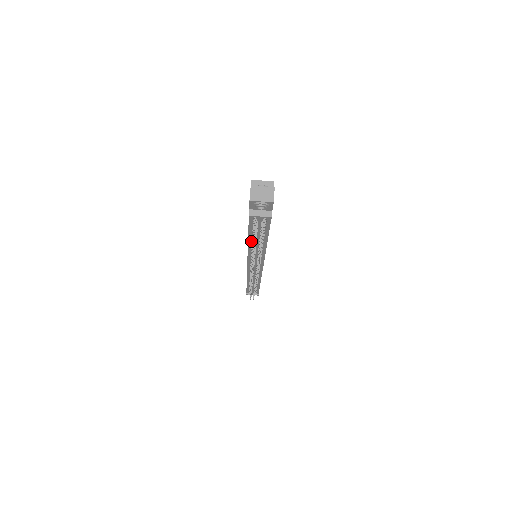
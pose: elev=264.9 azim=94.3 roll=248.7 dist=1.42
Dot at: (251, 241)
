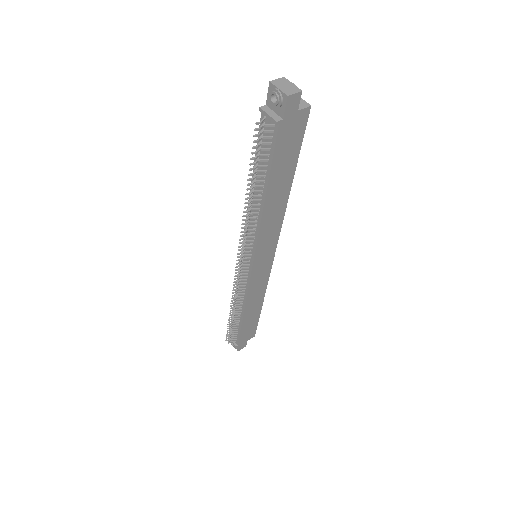
Dot at: (253, 188)
